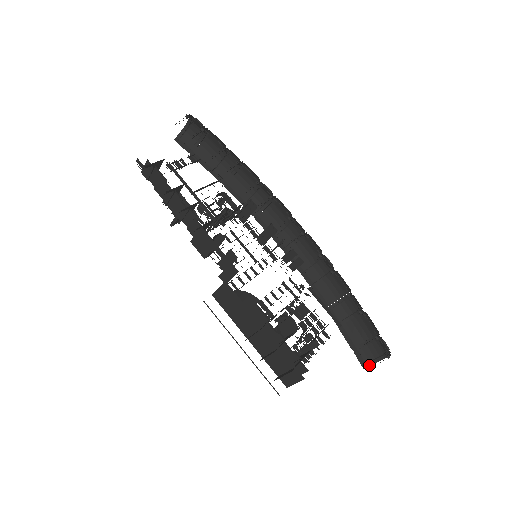
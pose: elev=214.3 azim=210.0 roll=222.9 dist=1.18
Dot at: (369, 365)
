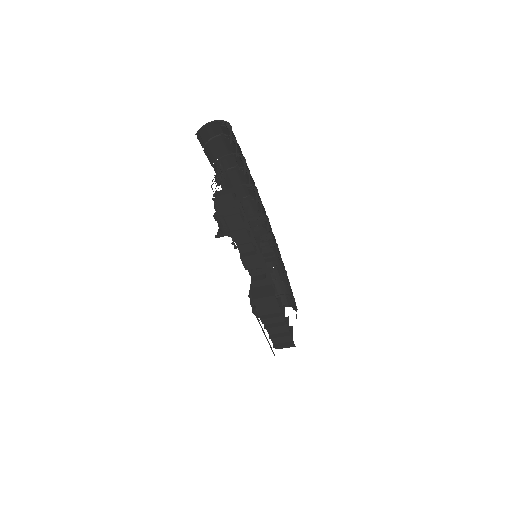
Dot at: occluded
